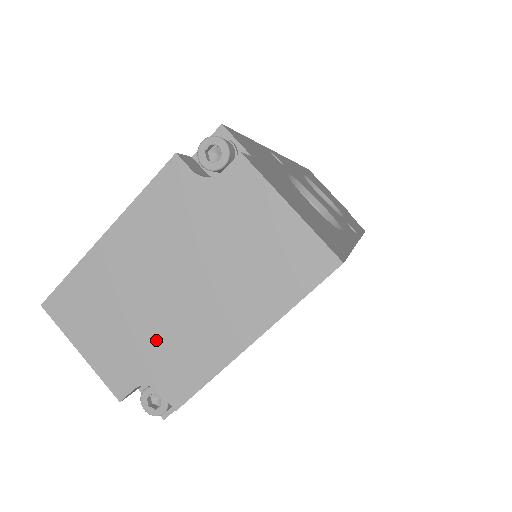
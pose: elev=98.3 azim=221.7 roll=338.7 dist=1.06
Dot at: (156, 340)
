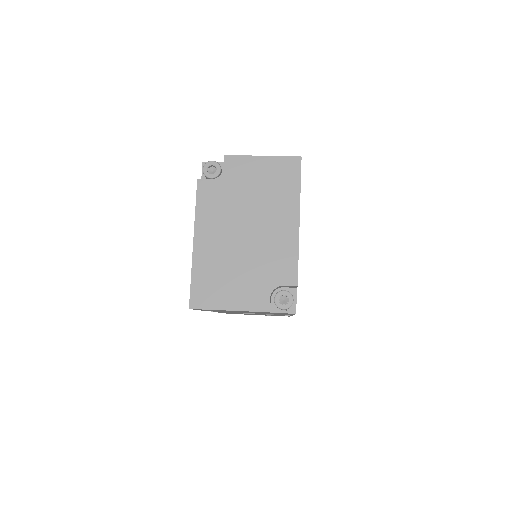
Dot at: (259, 264)
